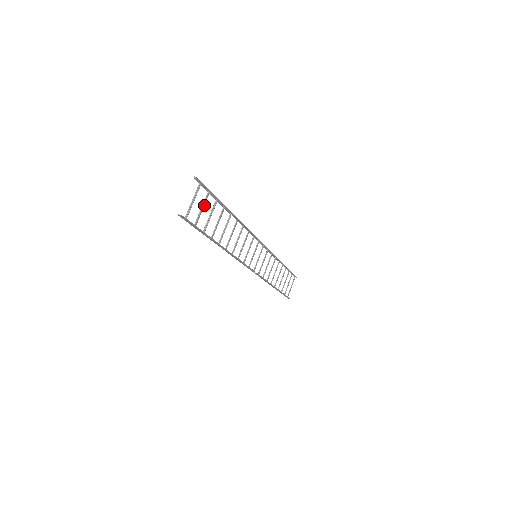
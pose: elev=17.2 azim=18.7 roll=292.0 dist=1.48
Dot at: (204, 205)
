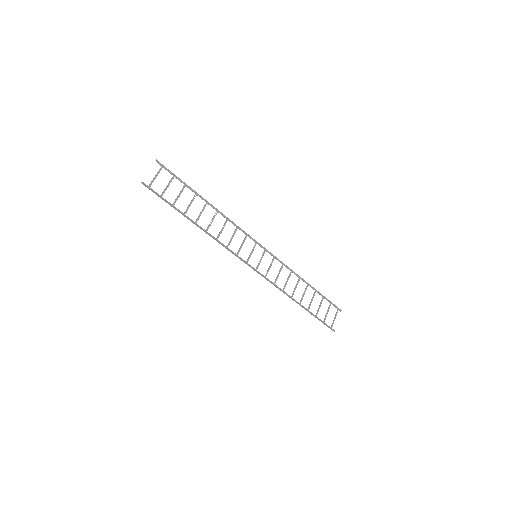
Dot at: occluded
